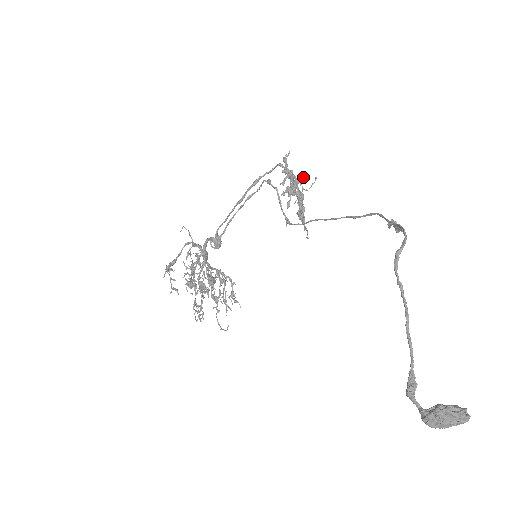
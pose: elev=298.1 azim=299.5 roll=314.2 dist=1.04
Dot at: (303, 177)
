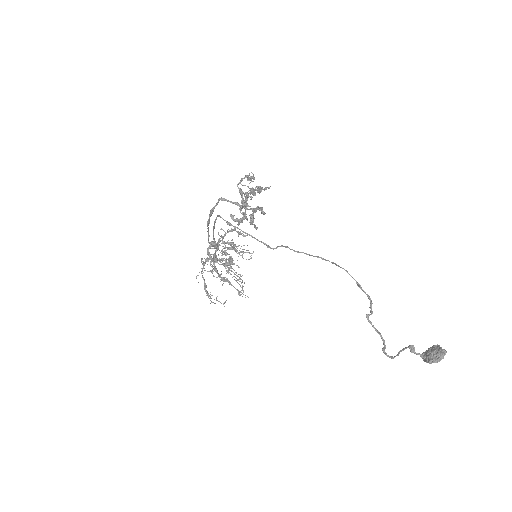
Dot at: (248, 197)
